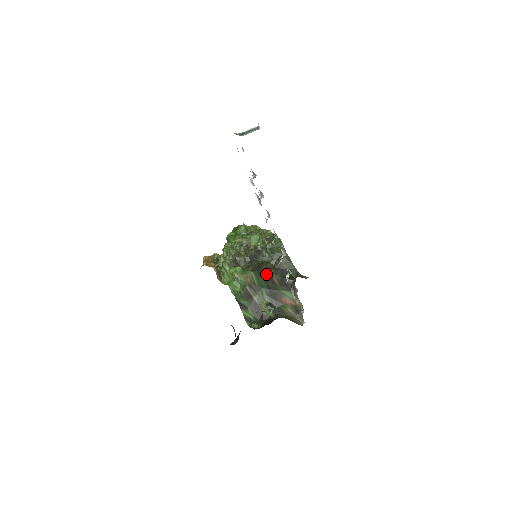
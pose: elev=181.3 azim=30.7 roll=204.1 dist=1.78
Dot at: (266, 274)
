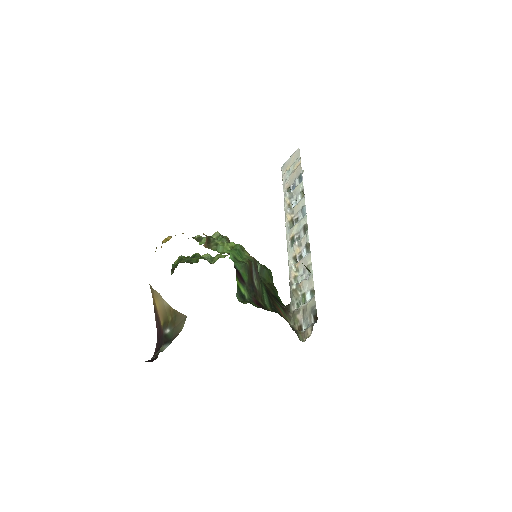
Dot at: occluded
